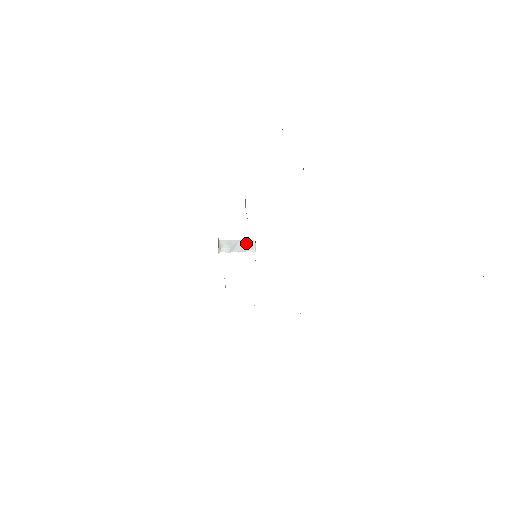
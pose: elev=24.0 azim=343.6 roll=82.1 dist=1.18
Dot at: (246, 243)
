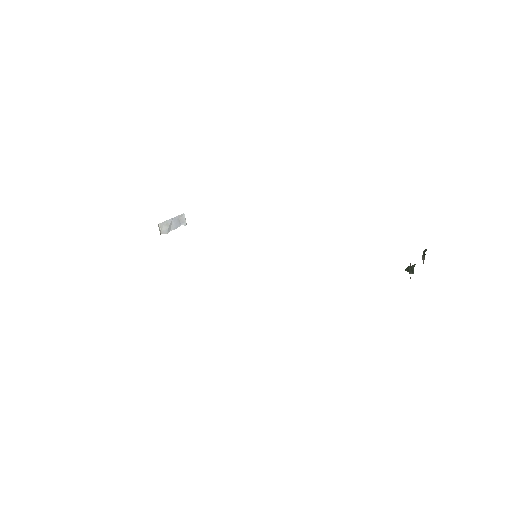
Dot at: (178, 219)
